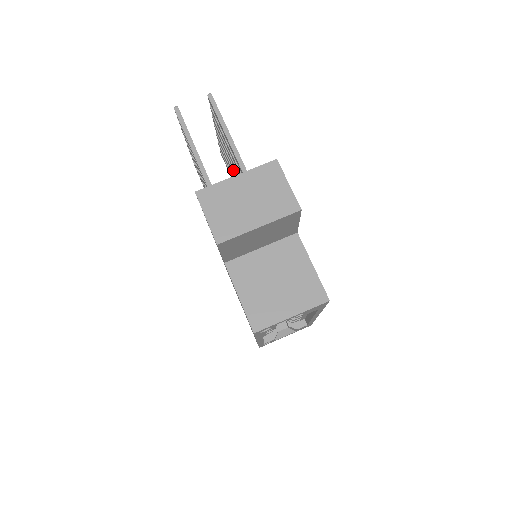
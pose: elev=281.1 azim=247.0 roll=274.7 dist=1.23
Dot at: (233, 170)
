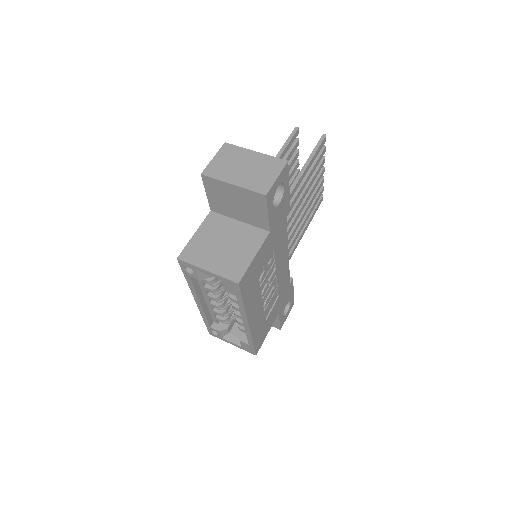
Dot at: occluded
